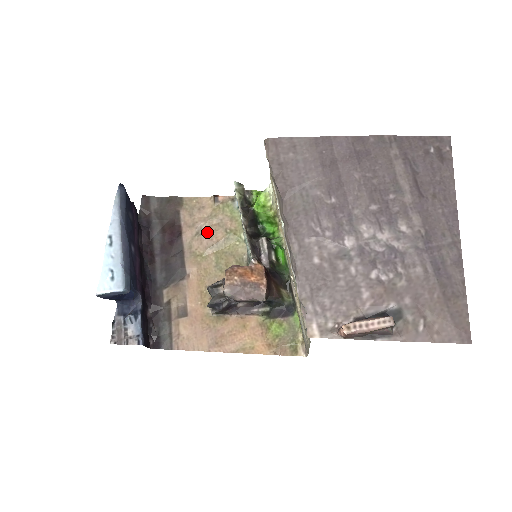
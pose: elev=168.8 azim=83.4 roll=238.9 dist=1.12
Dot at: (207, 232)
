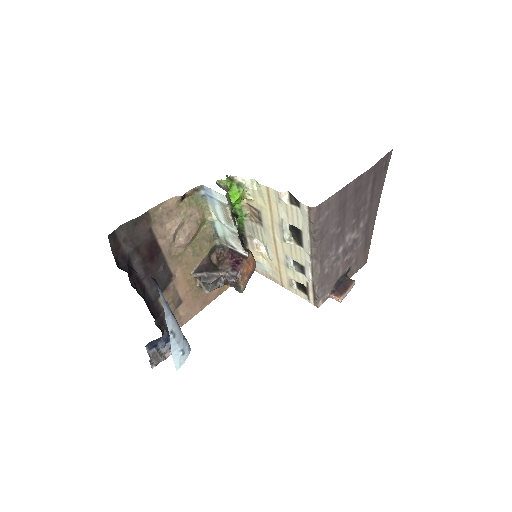
Dot at: (183, 234)
